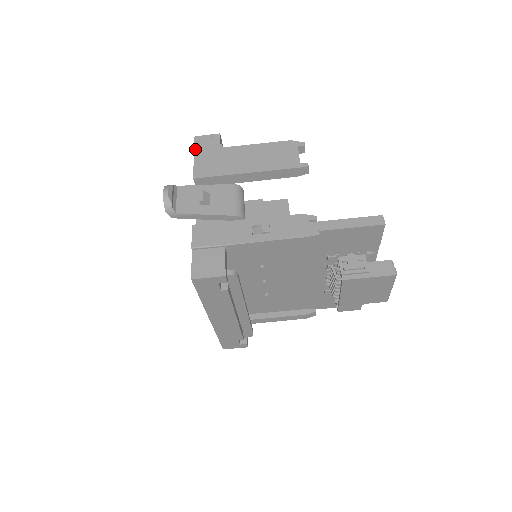
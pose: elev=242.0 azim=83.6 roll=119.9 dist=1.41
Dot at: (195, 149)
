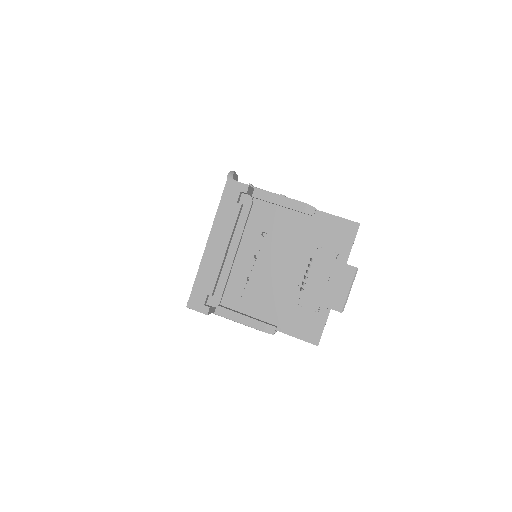
Dot at: occluded
